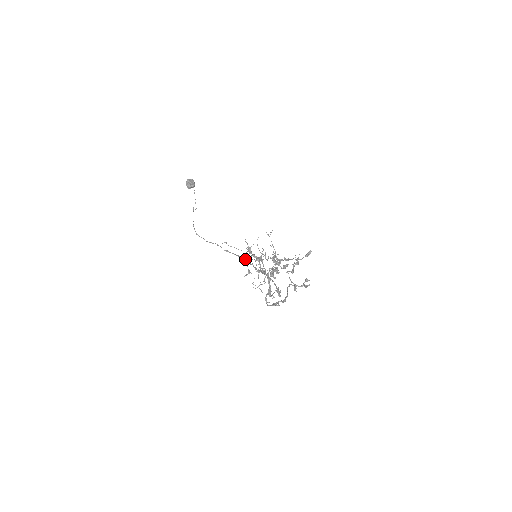
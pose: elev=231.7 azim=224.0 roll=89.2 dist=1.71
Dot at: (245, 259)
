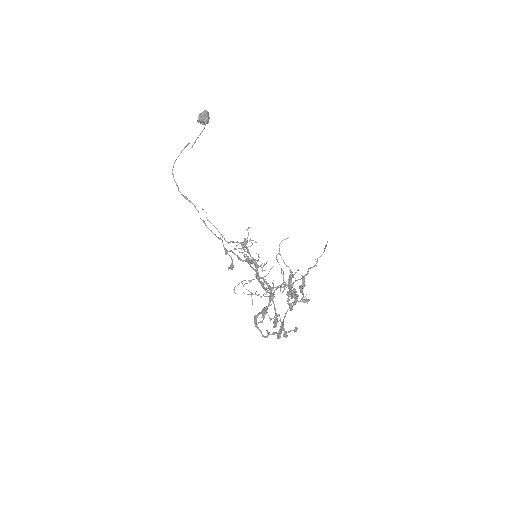
Dot at: occluded
